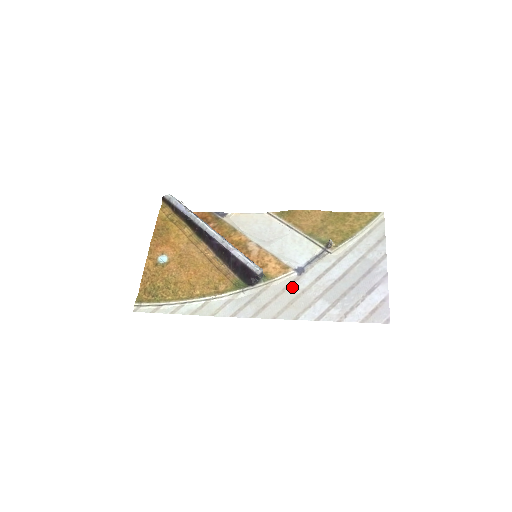
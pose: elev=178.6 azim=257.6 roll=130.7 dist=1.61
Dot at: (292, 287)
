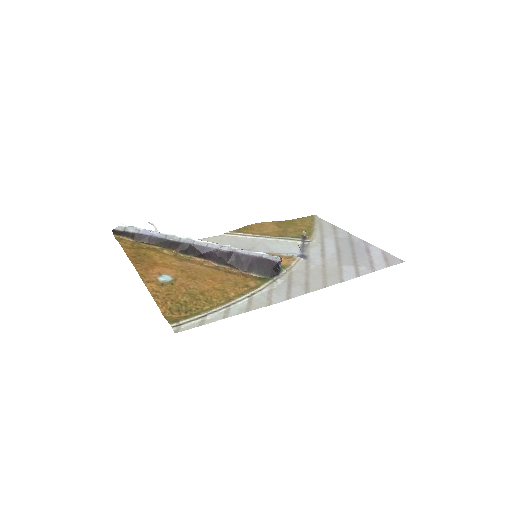
Dot at: (311, 266)
